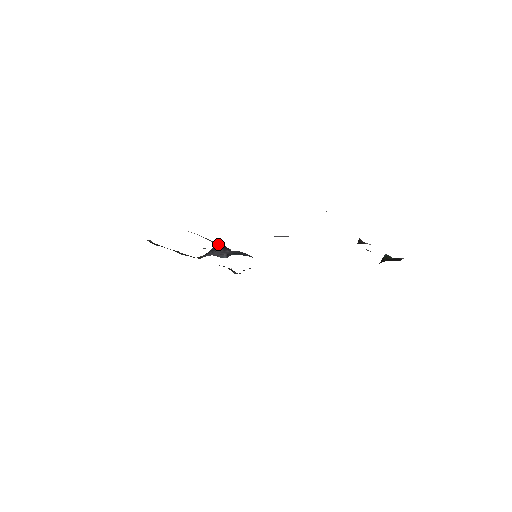
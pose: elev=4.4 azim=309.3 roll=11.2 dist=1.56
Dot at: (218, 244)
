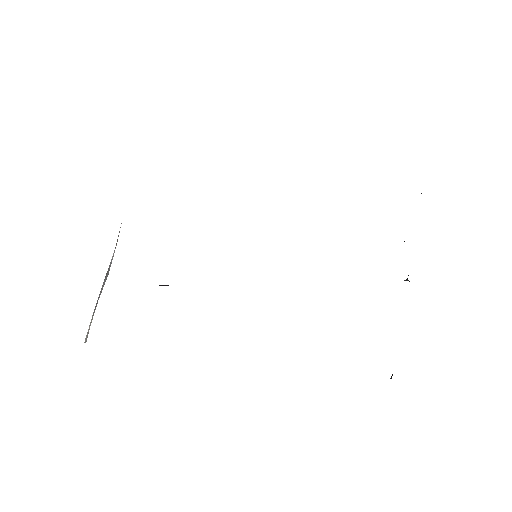
Dot at: occluded
